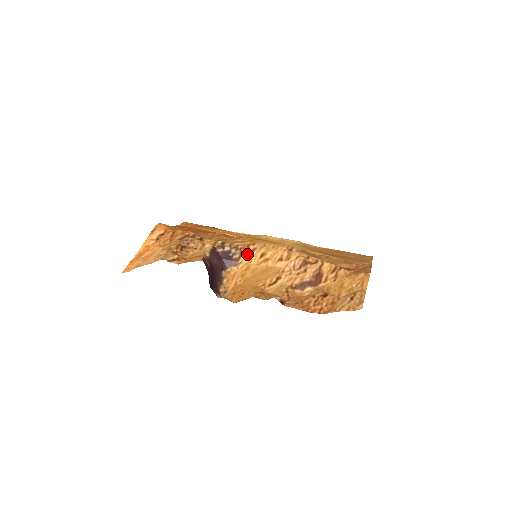
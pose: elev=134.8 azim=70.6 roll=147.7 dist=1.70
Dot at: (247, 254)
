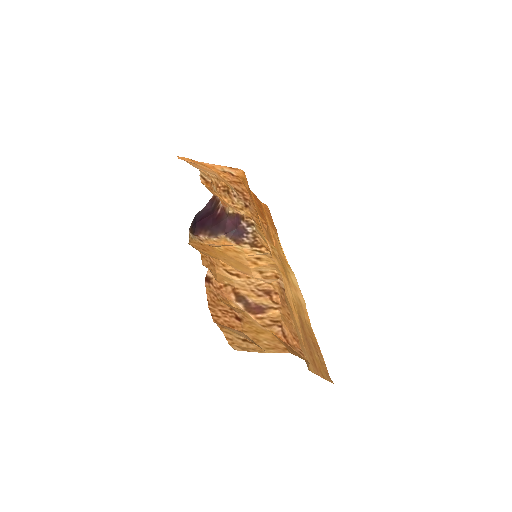
Dot at: (254, 248)
